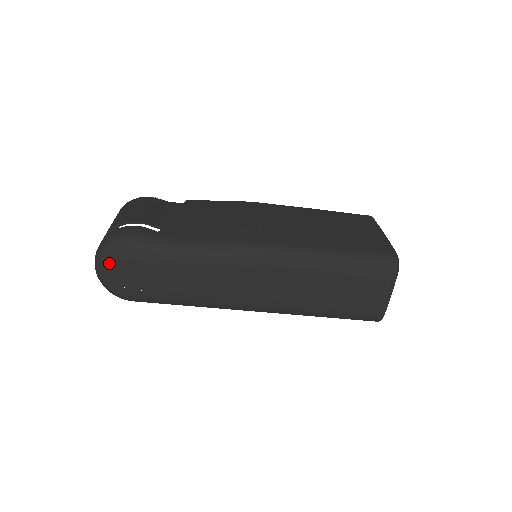
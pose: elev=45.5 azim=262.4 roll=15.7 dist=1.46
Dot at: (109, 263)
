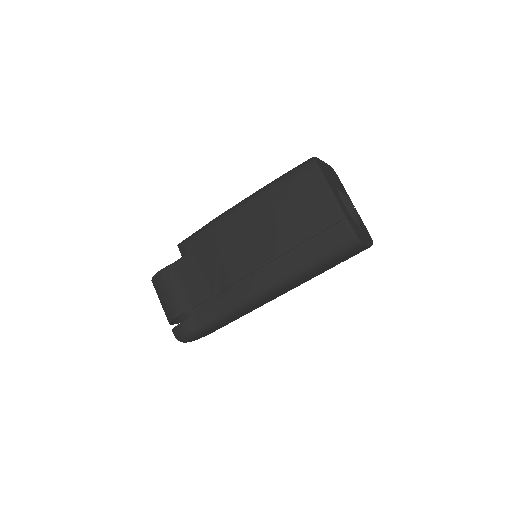
Dot at: occluded
